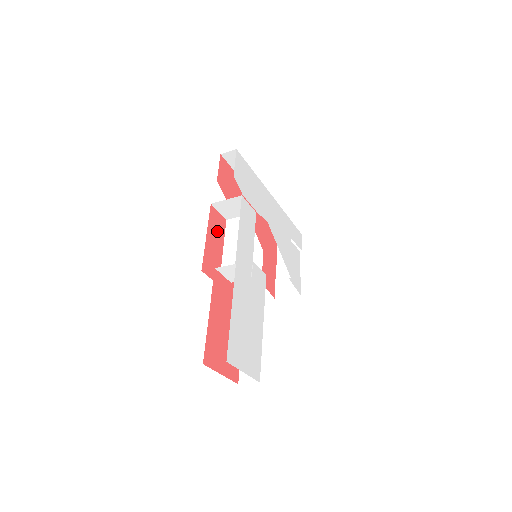
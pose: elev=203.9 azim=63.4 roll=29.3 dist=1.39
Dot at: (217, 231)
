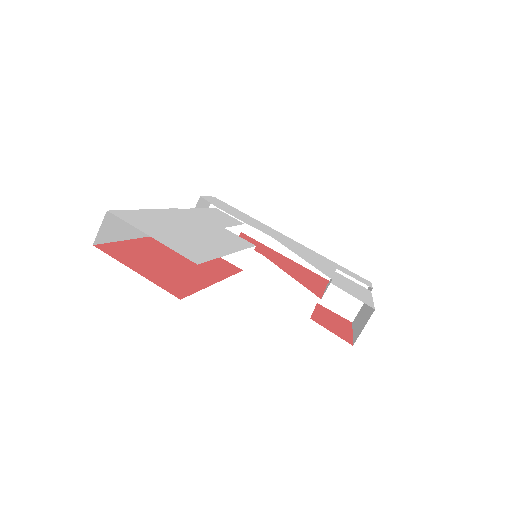
Dot at: occluded
